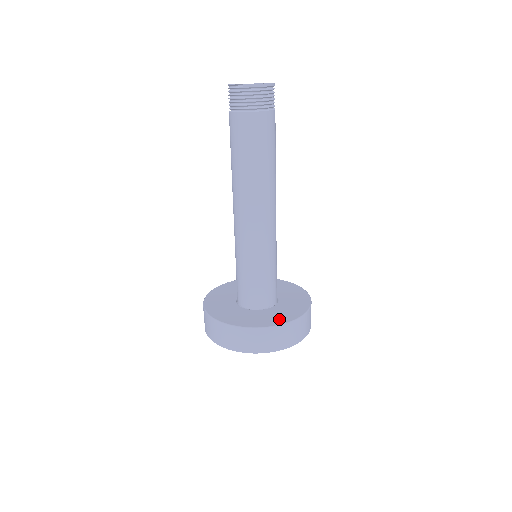
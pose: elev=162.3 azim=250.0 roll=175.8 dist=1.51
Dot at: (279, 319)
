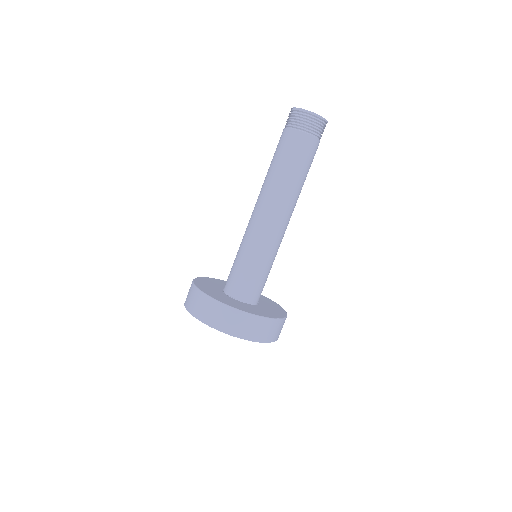
Dot at: (222, 299)
